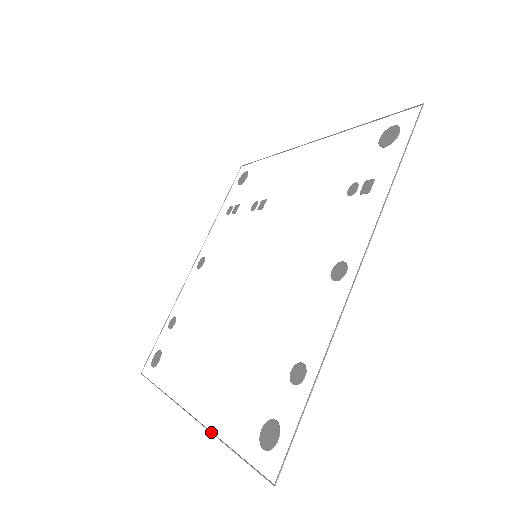
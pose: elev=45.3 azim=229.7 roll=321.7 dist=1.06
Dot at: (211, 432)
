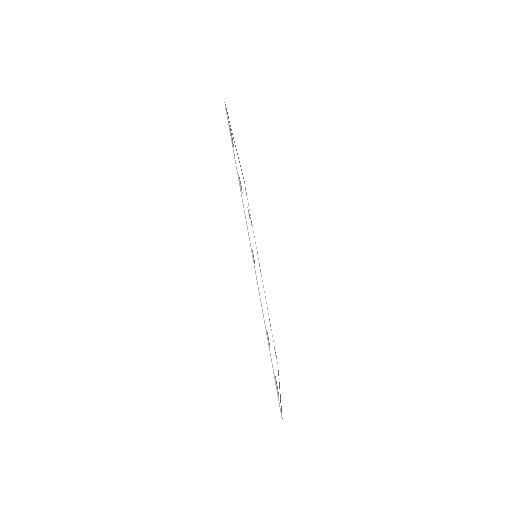
Dot at: occluded
